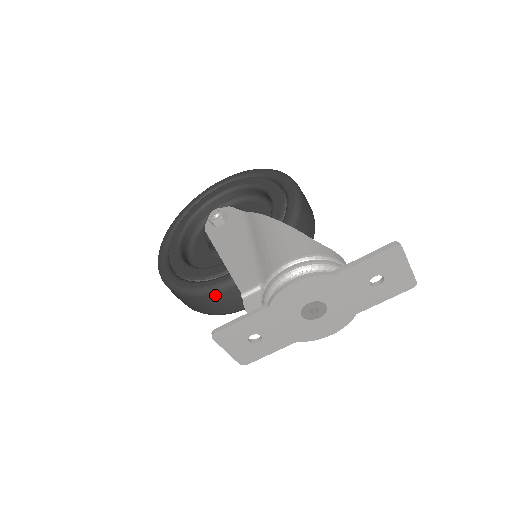
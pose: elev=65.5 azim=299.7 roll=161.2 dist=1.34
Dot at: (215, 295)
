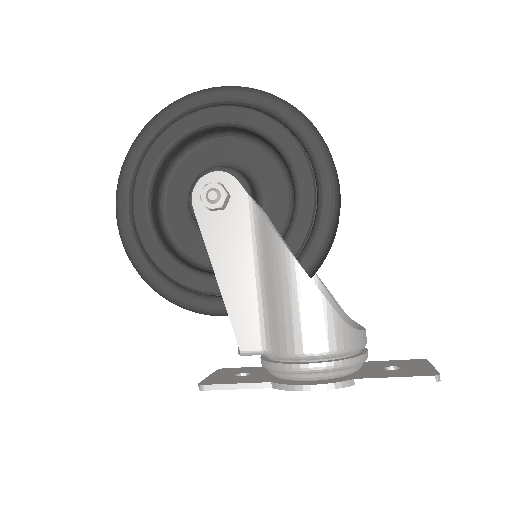
Dot at: (201, 313)
